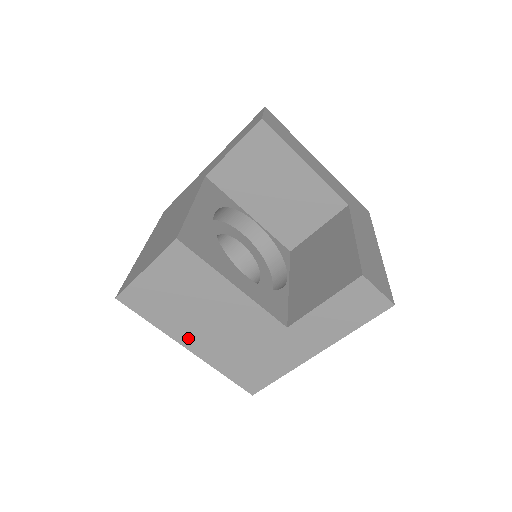
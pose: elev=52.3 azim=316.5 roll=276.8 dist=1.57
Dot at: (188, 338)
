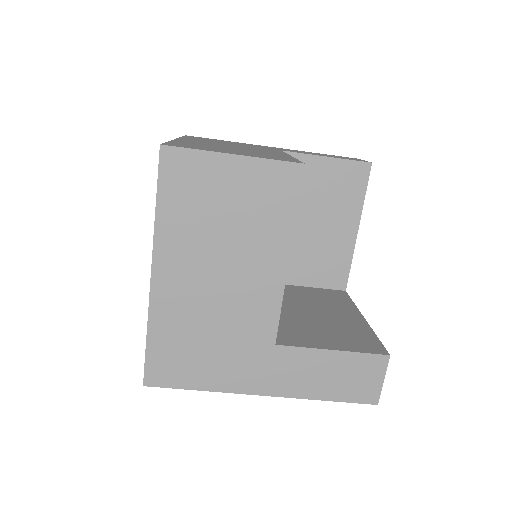
Dot at: (170, 263)
